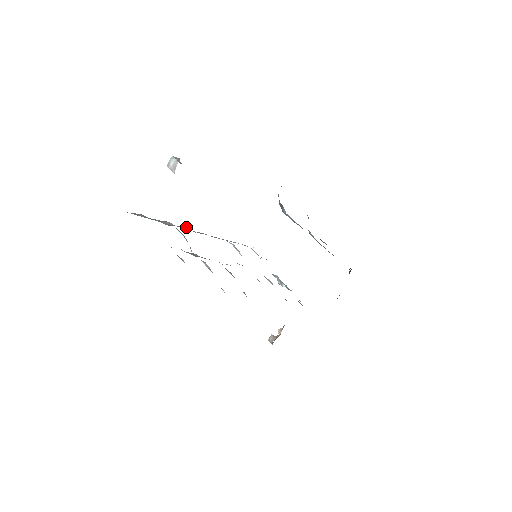
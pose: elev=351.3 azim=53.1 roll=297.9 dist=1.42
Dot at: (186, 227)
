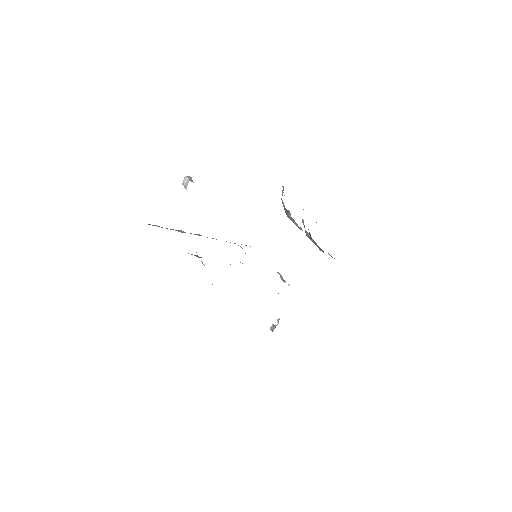
Dot at: (198, 234)
